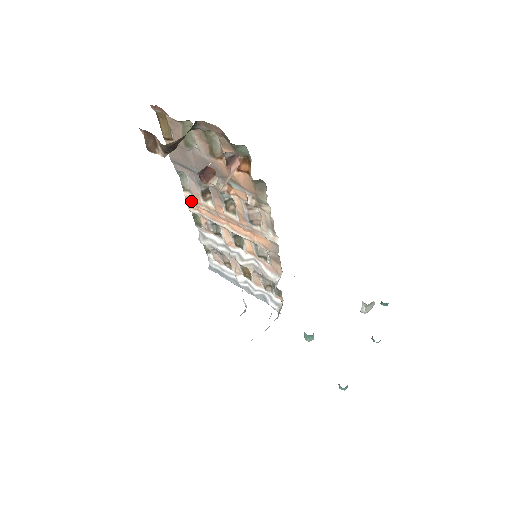
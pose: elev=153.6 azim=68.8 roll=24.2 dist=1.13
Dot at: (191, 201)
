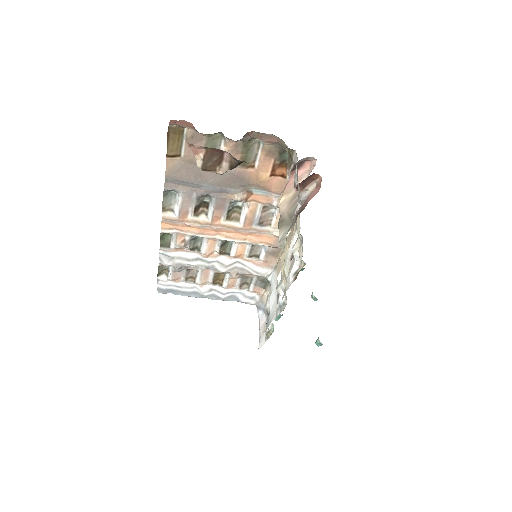
Dot at: (172, 221)
